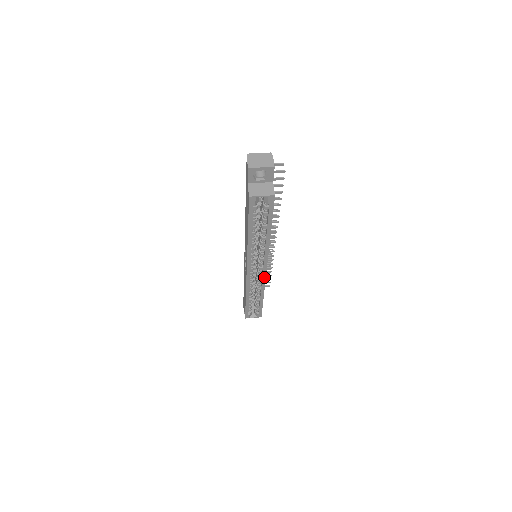
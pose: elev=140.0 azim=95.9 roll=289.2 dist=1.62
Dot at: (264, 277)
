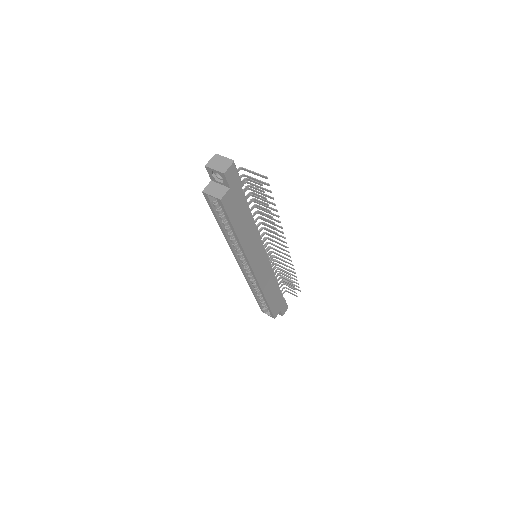
Dot at: (255, 278)
